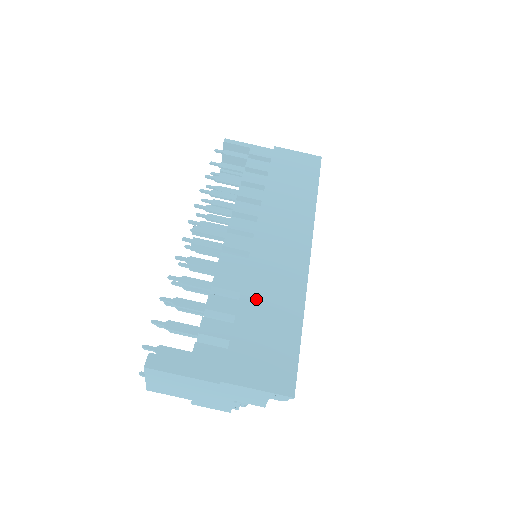
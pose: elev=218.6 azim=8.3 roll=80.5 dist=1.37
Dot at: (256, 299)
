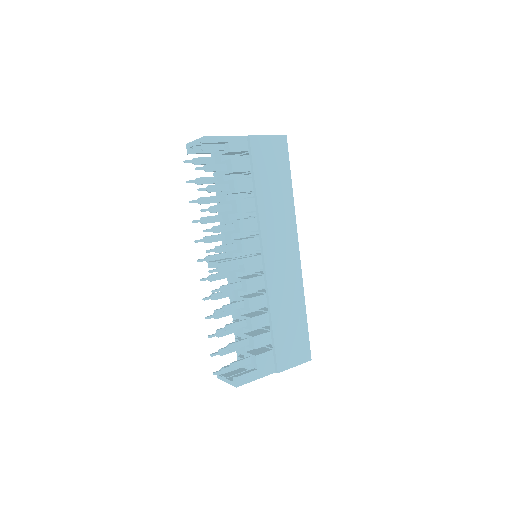
Dot at: (279, 309)
